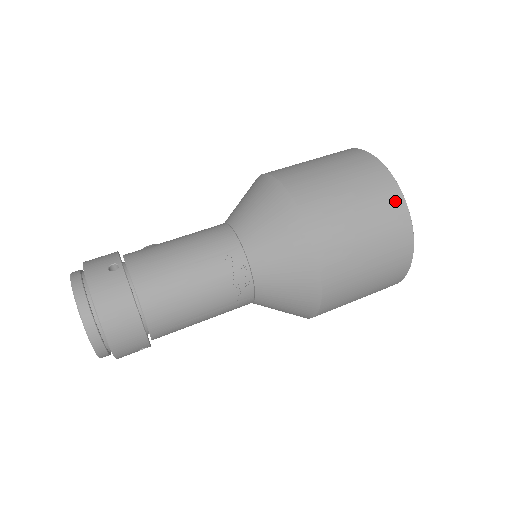
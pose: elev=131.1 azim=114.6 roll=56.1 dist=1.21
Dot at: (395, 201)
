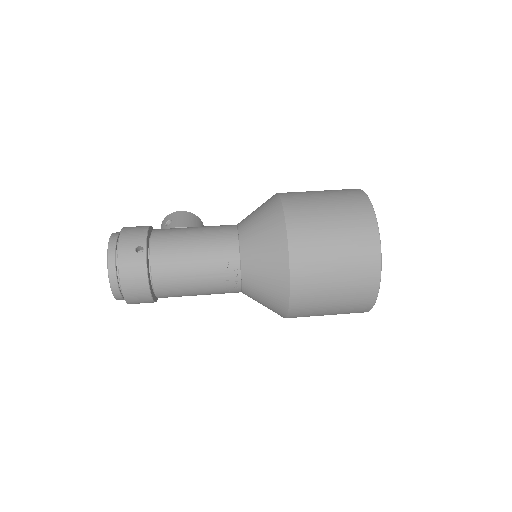
Dot at: (372, 268)
